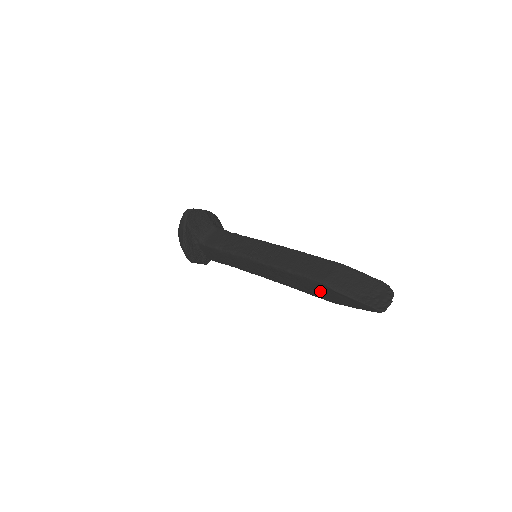
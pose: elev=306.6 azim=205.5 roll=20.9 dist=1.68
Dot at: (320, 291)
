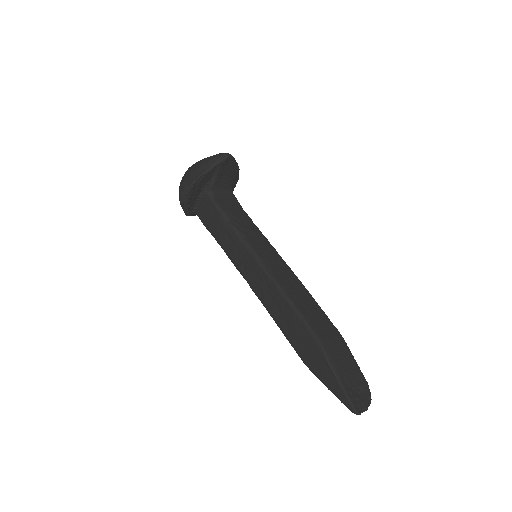
Dot at: (305, 345)
